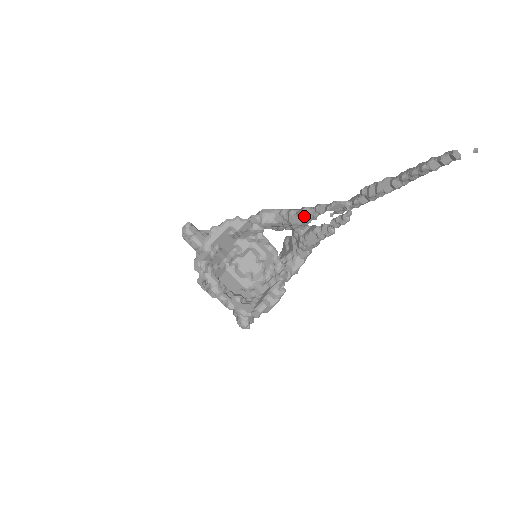
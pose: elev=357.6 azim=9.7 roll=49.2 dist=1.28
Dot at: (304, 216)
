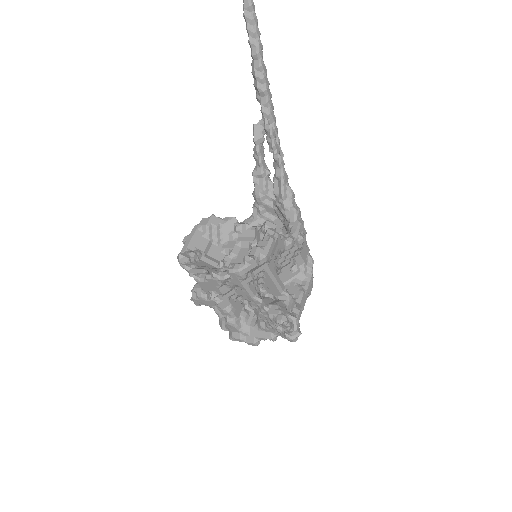
Dot at: (258, 178)
